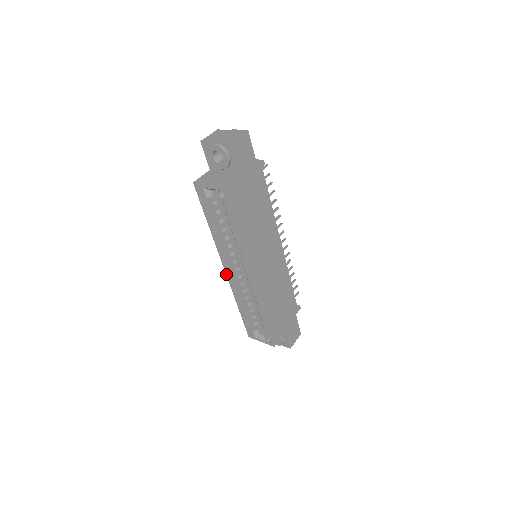
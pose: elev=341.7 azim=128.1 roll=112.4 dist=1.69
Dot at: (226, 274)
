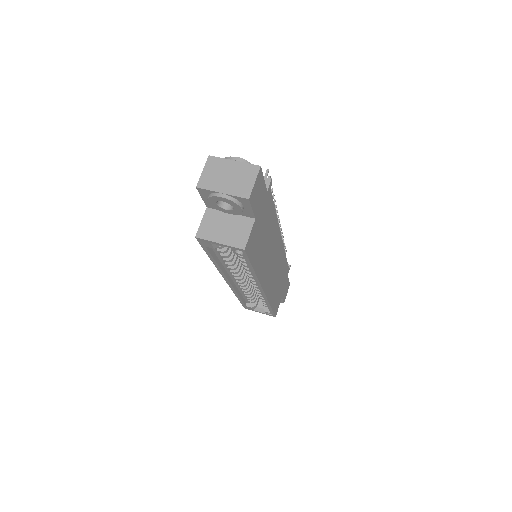
Dot at: (227, 283)
